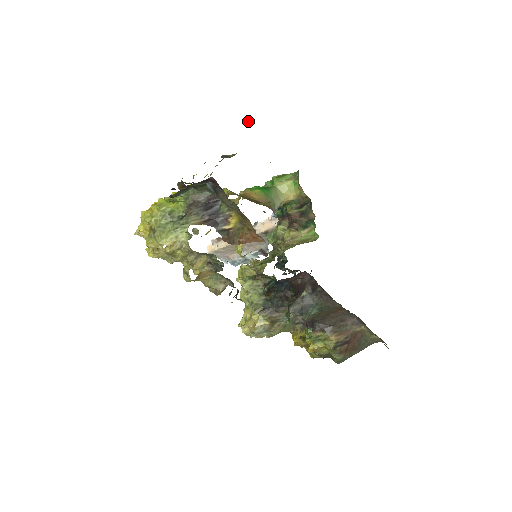
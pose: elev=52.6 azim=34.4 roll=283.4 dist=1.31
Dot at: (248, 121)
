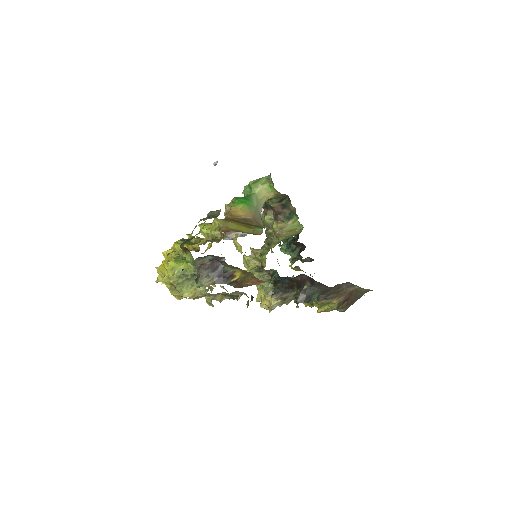
Dot at: occluded
